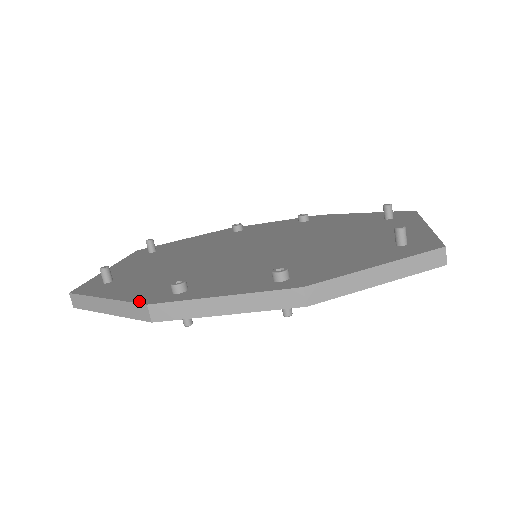
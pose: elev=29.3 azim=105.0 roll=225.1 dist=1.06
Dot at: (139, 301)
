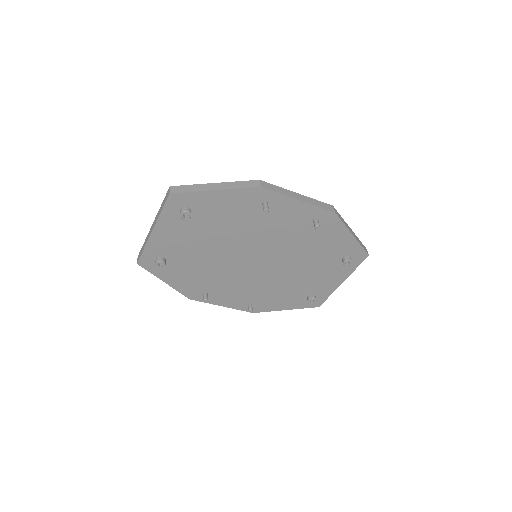
Dot at: (249, 182)
